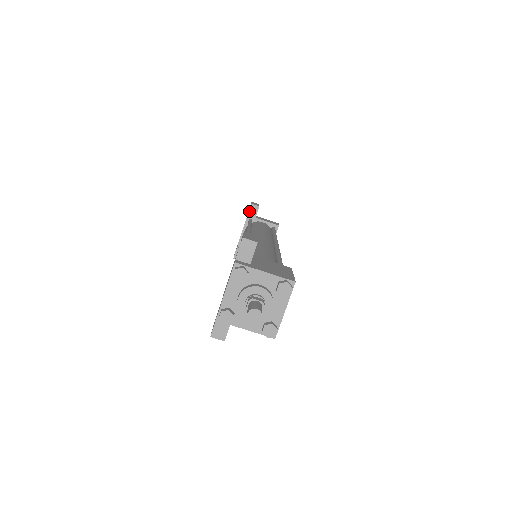
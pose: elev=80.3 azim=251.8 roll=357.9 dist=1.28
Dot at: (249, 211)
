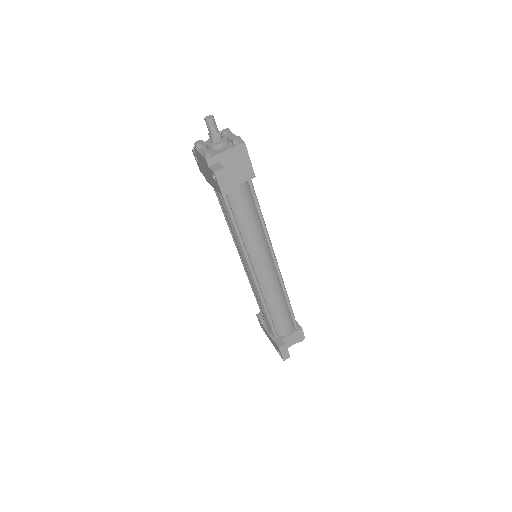
Dot at: (259, 318)
